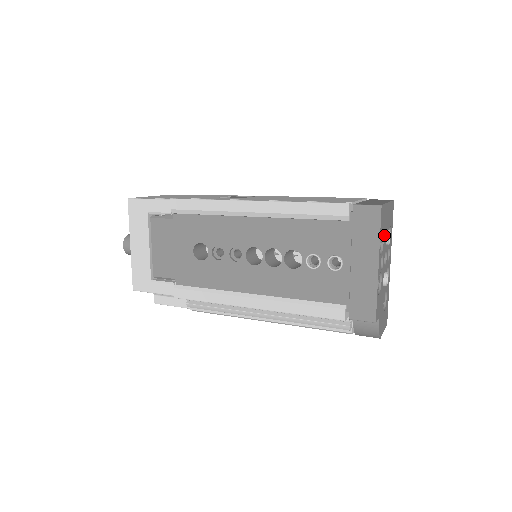
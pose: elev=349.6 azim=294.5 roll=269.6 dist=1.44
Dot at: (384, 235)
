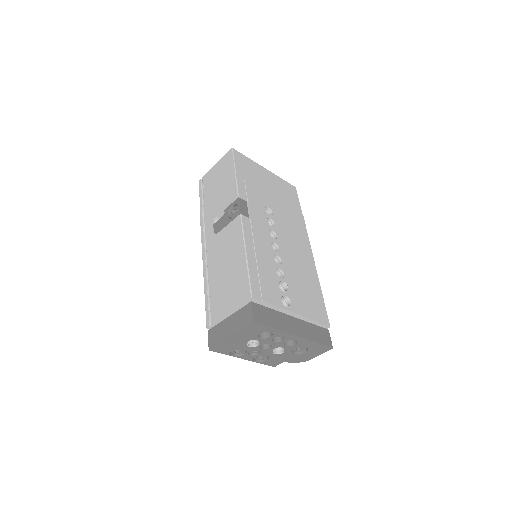
Dot at: (242, 347)
